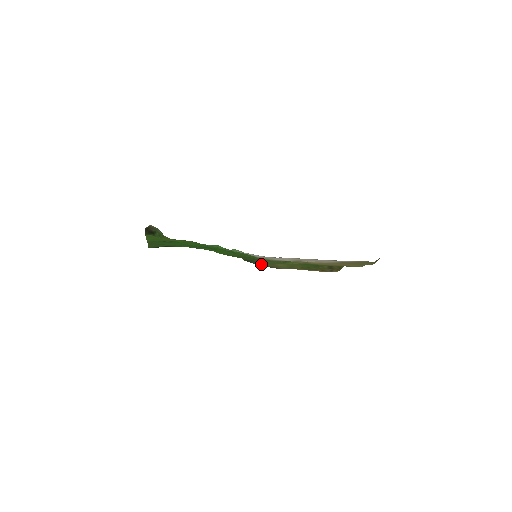
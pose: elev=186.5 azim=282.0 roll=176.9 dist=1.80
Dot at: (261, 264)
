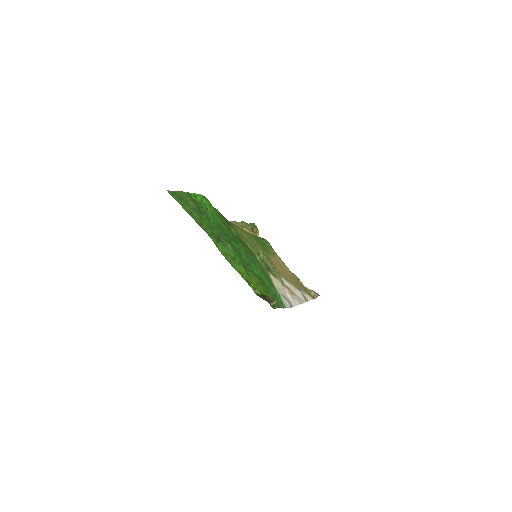
Dot at: occluded
